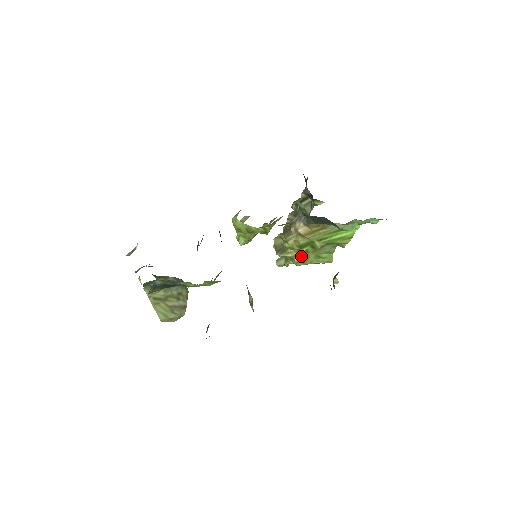
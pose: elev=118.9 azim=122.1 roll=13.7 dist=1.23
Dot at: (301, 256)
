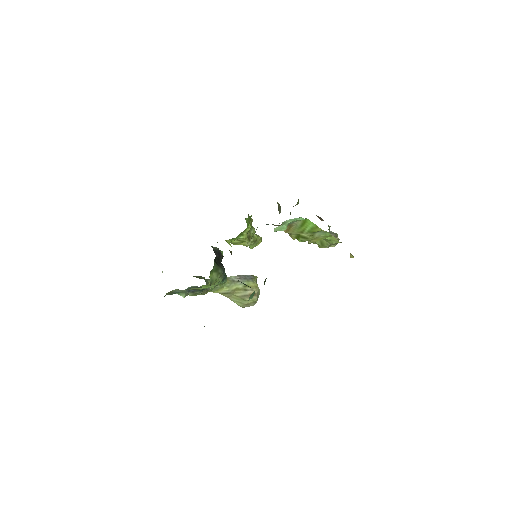
Dot at: (317, 242)
